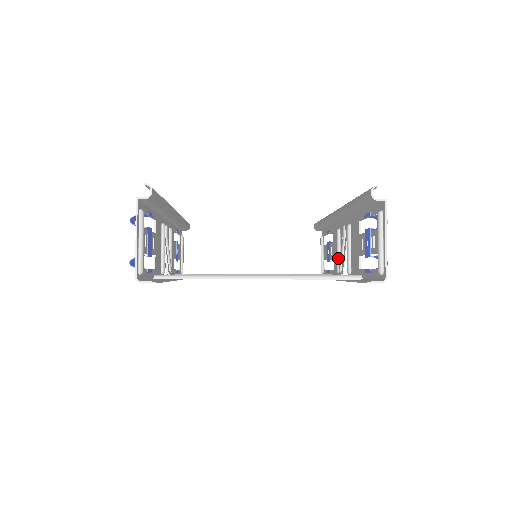
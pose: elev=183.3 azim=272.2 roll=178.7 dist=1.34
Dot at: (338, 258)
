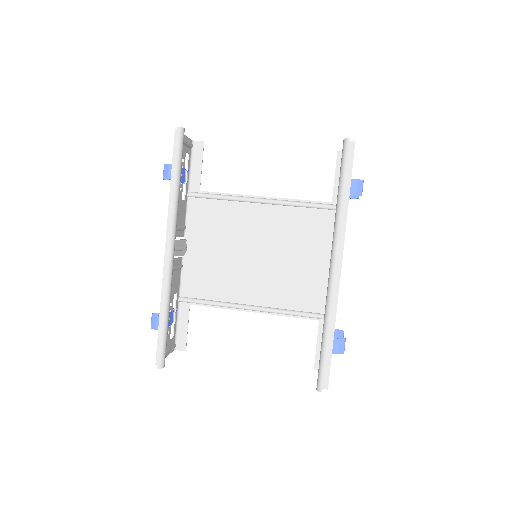
Dot at: occluded
